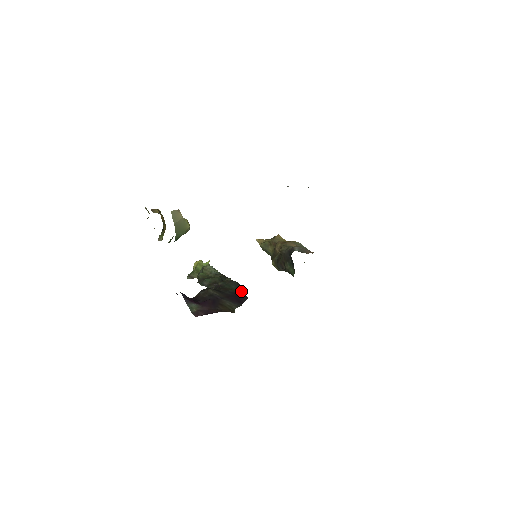
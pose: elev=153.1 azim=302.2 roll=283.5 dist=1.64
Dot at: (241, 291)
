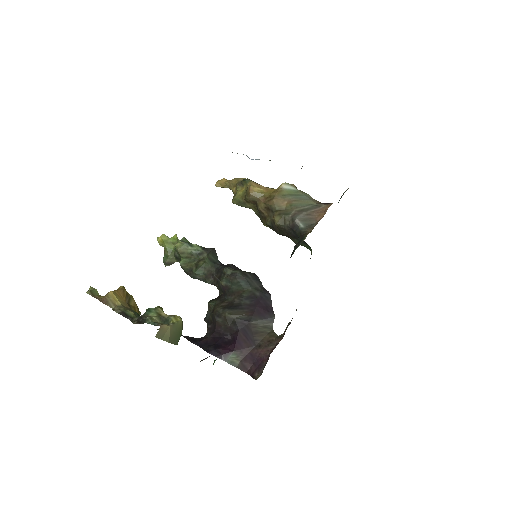
Dot at: (255, 285)
